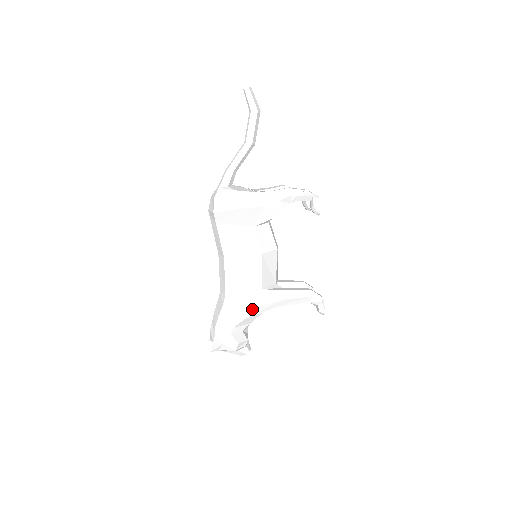
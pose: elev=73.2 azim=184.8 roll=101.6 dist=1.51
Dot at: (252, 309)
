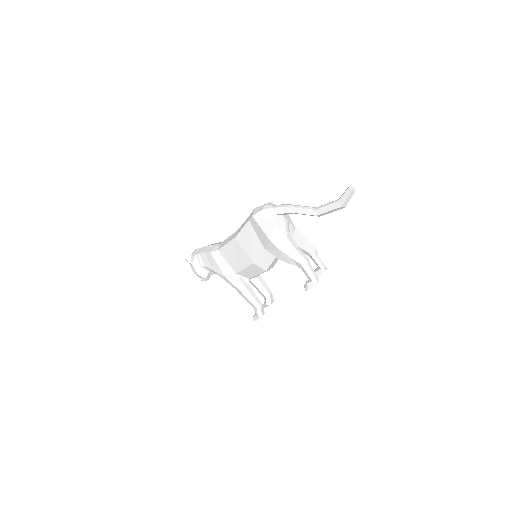
Dot at: (221, 273)
